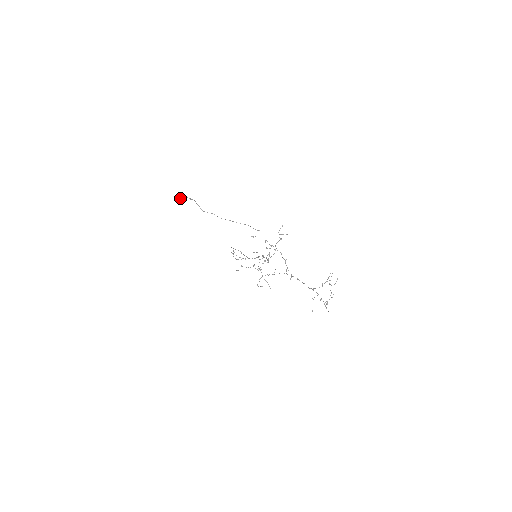
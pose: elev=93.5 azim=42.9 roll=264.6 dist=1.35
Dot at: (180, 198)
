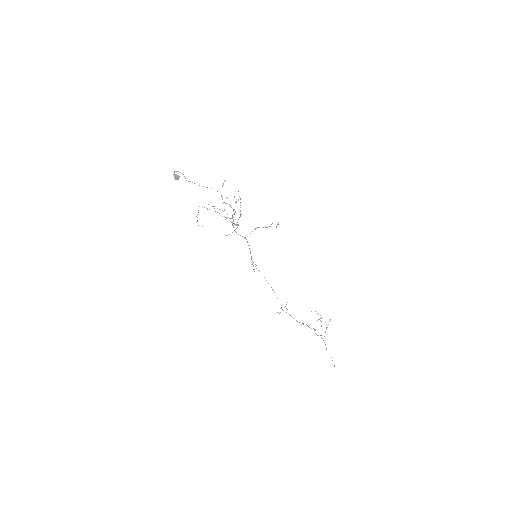
Dot at: (178, 176)
